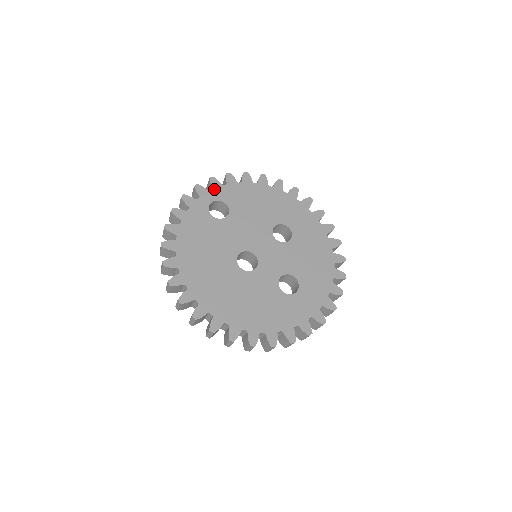
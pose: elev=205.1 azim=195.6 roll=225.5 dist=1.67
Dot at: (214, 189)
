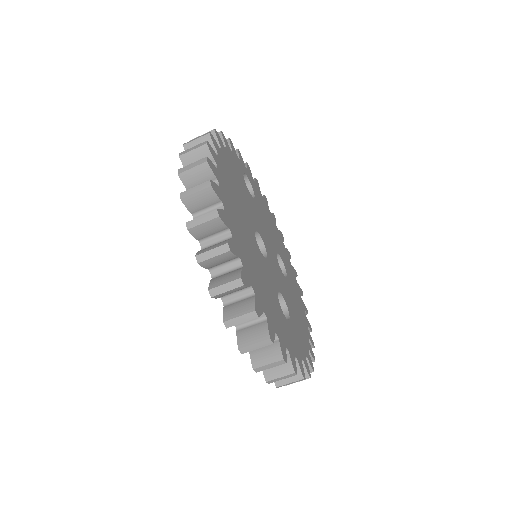
Dot at: (248, 171)
